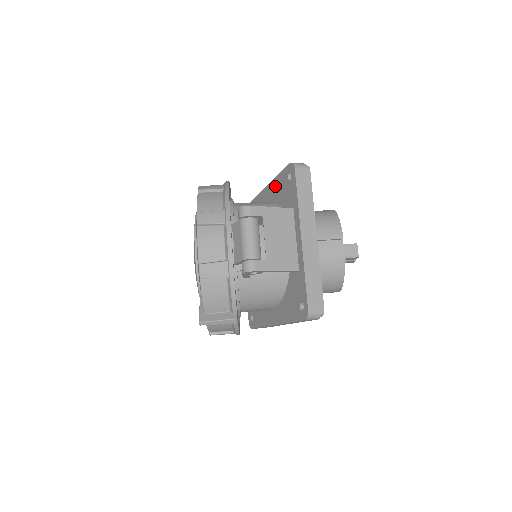
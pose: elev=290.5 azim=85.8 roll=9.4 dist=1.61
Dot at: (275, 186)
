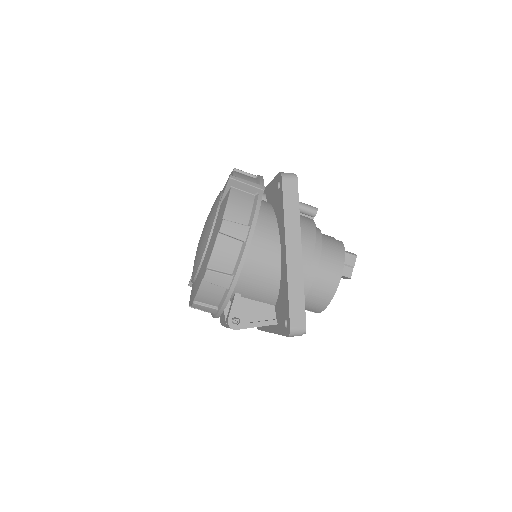
Dot at: (285, 287)
